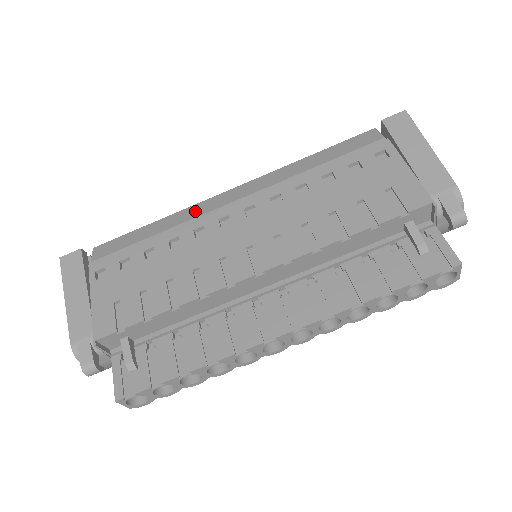
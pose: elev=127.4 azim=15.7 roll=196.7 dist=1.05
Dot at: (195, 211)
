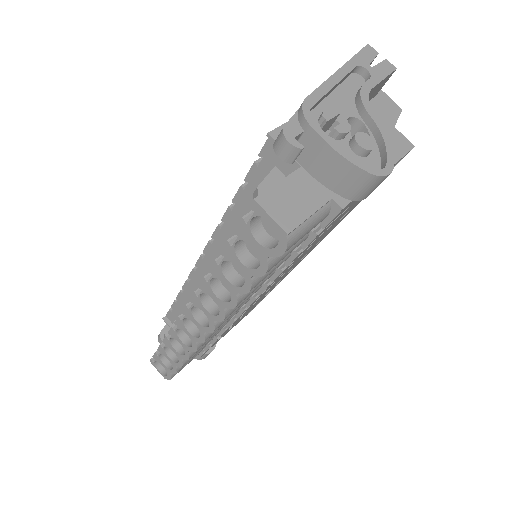
Dot at: occluded
